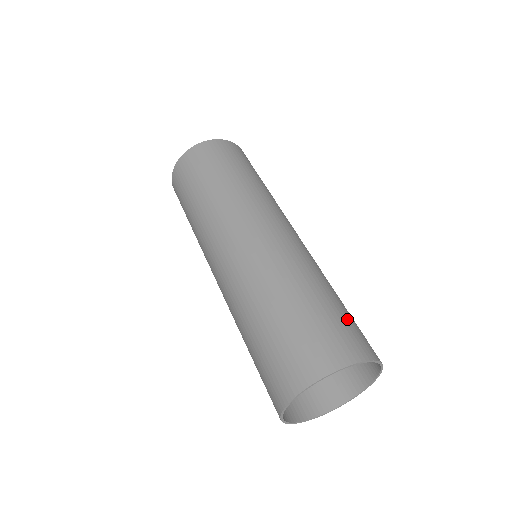
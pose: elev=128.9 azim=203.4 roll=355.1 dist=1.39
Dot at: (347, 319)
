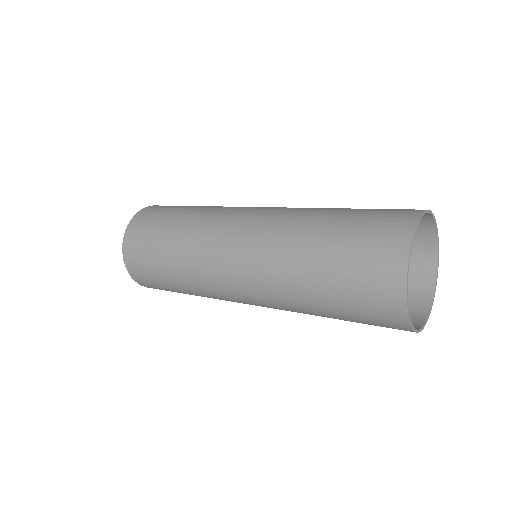
Dot at: occluded
